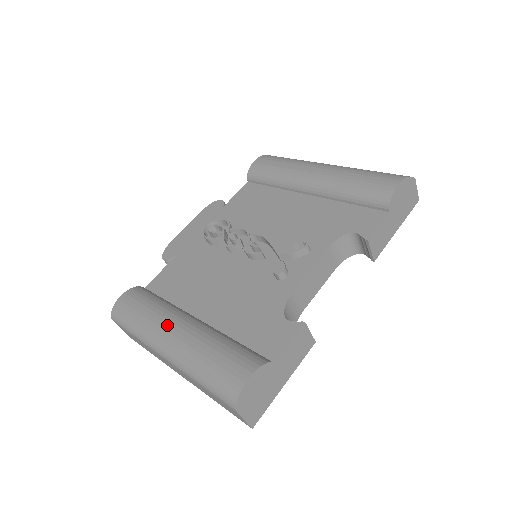
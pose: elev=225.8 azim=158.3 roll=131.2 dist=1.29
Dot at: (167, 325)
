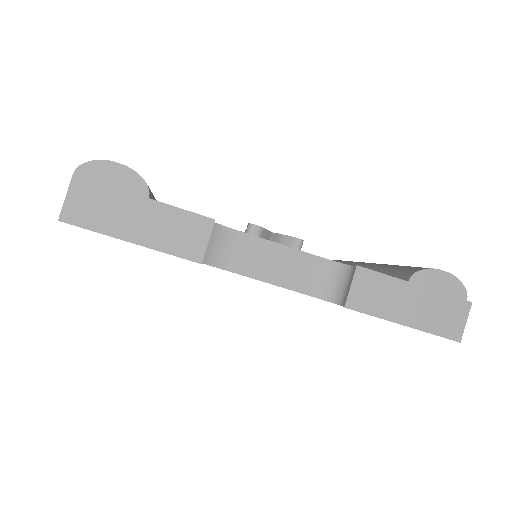
Dot at: occluded
